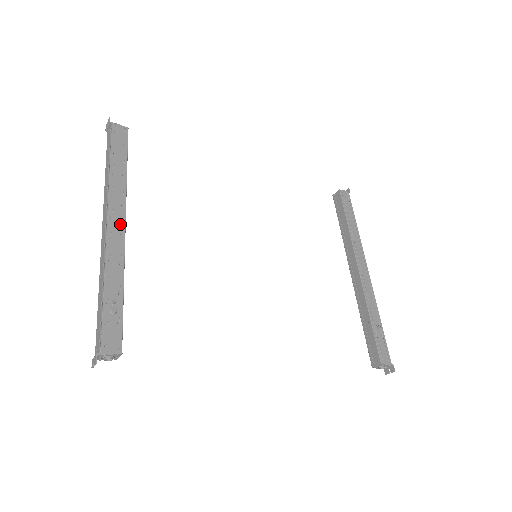
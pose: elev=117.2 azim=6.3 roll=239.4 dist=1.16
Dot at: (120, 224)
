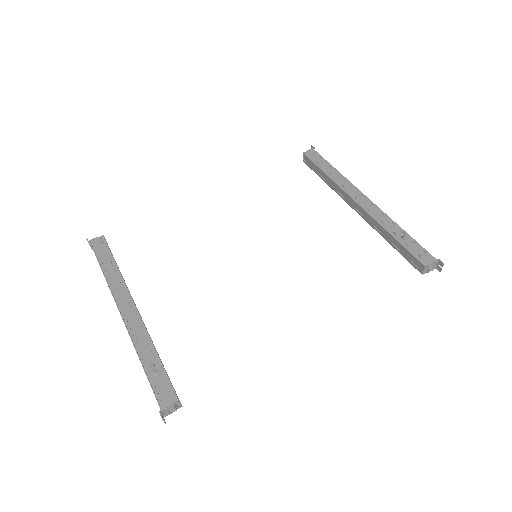
Dot at: (131, 307)
